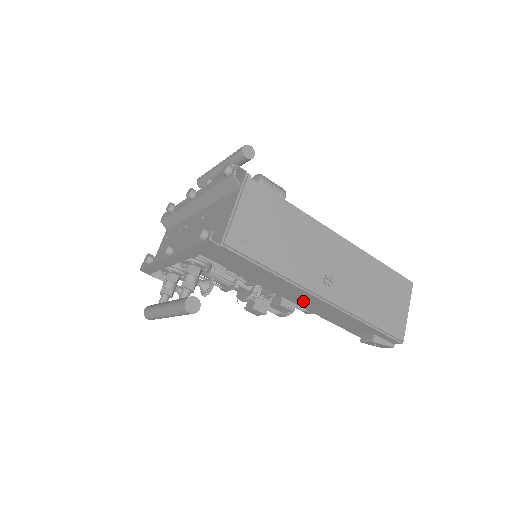
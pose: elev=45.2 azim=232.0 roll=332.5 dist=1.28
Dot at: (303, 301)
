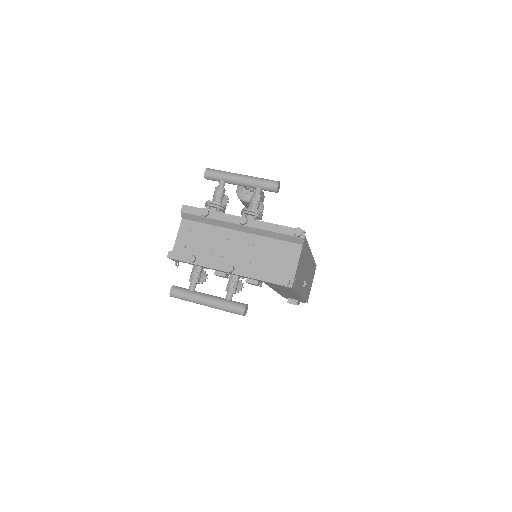
Dot at: (284, 292)
